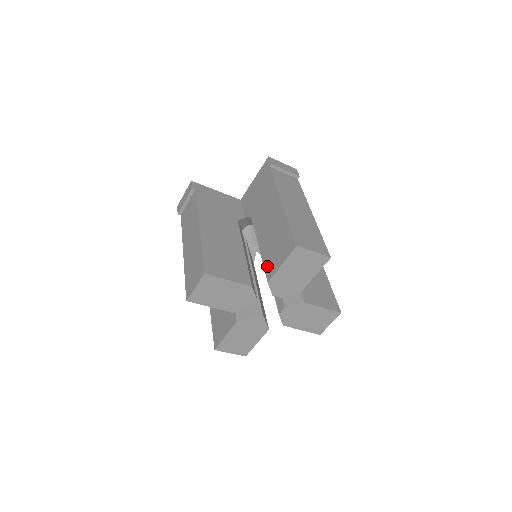
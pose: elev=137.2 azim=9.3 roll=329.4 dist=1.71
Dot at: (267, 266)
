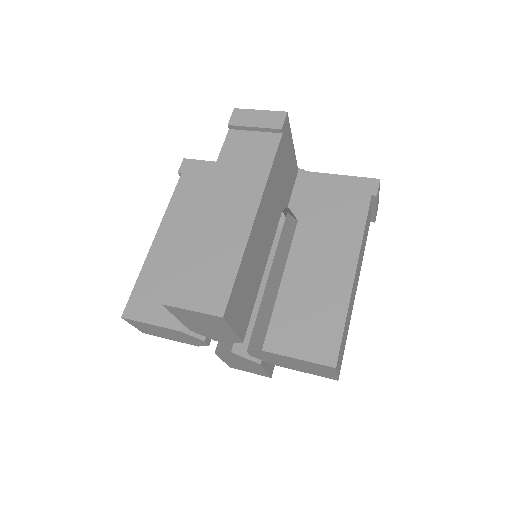
Dot at: occluded
